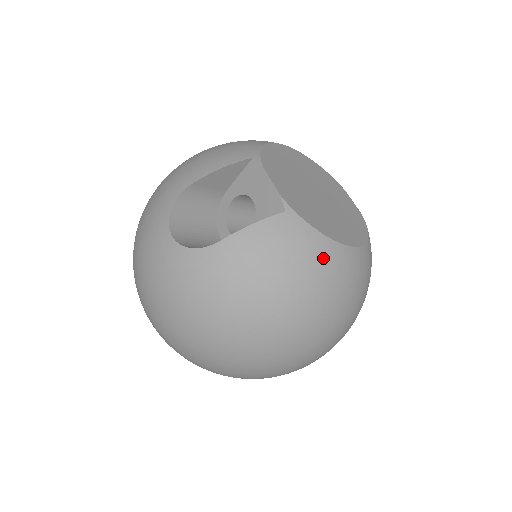
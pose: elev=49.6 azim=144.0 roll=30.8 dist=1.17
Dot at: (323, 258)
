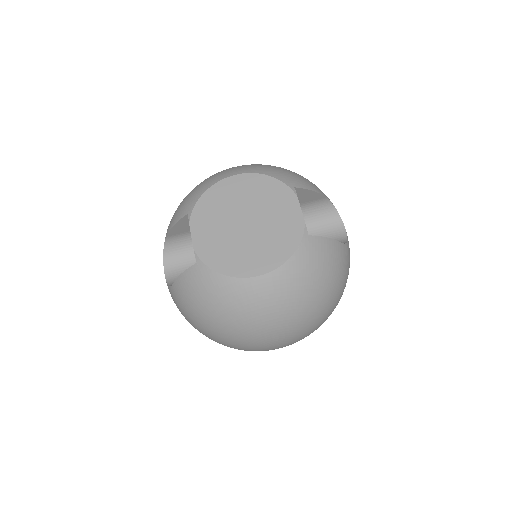
Dot at: (228, 293)
